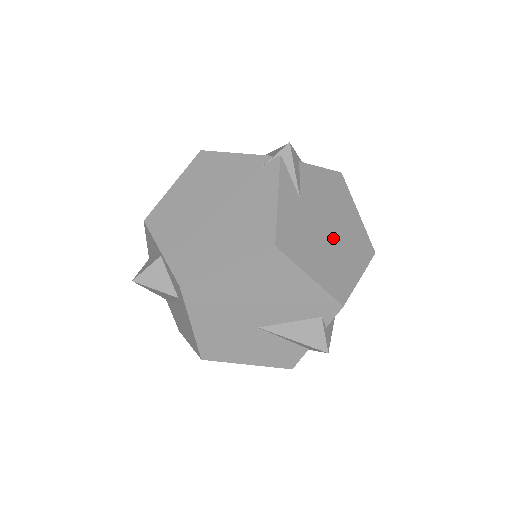
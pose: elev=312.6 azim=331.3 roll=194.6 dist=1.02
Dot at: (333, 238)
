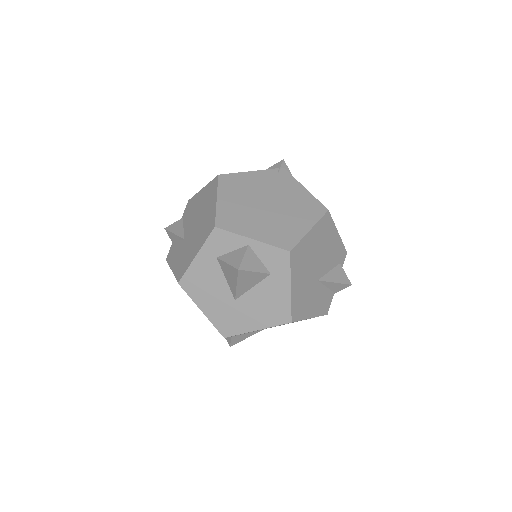
Dot at: occluded
